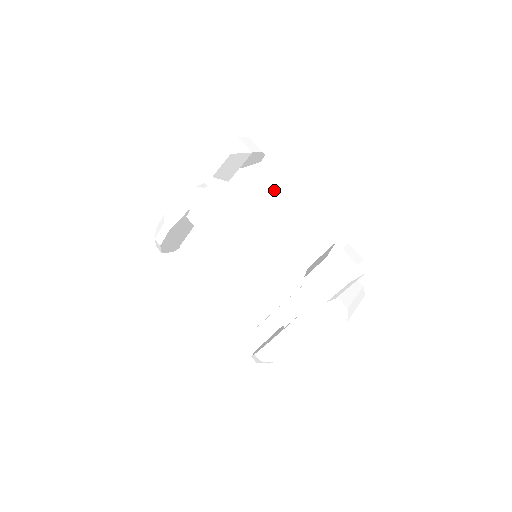
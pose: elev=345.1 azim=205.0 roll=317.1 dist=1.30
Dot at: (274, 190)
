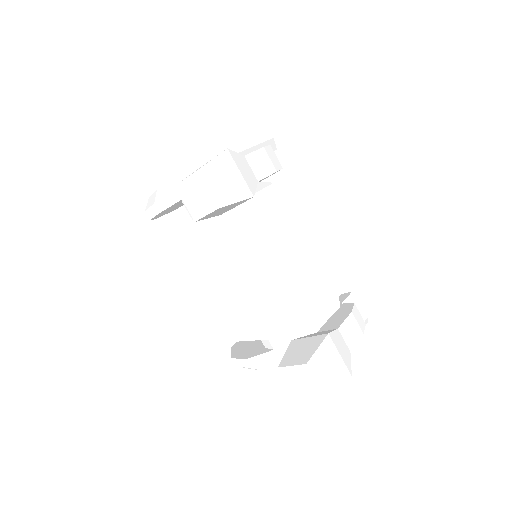
Dot at: (275, 238)
